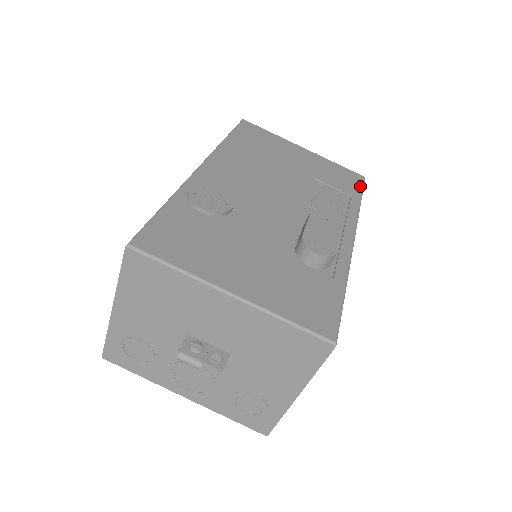
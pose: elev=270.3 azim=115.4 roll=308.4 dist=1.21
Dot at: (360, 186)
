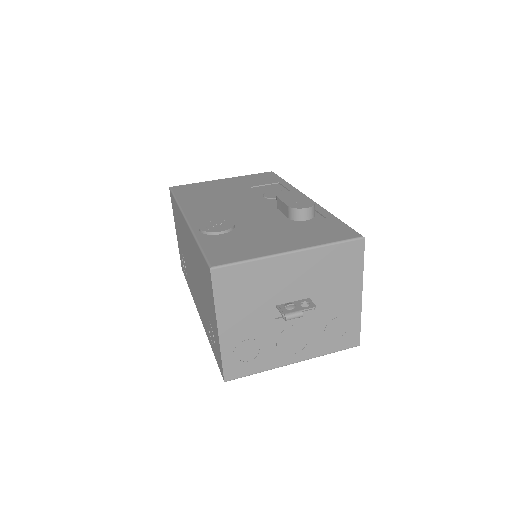
Dot at: (276, 176)
